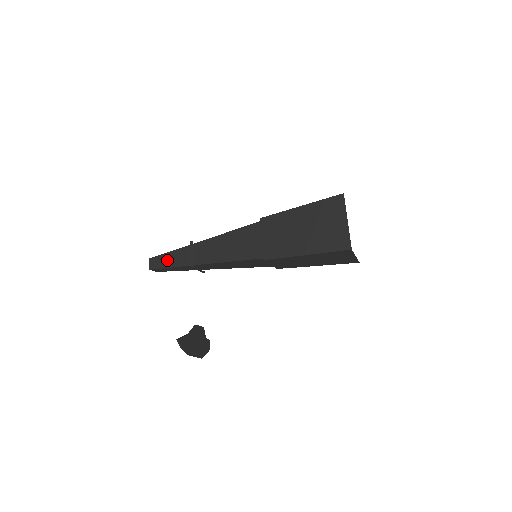
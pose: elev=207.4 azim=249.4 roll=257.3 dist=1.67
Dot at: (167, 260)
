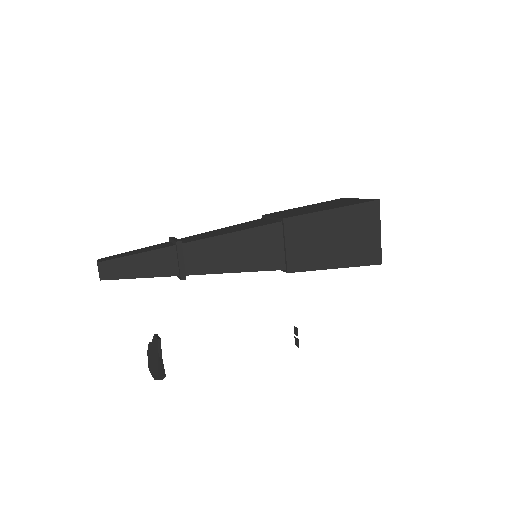
Dot at: (134, 267)
